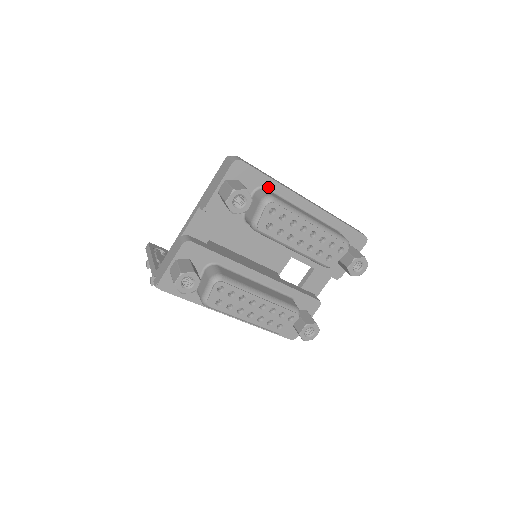
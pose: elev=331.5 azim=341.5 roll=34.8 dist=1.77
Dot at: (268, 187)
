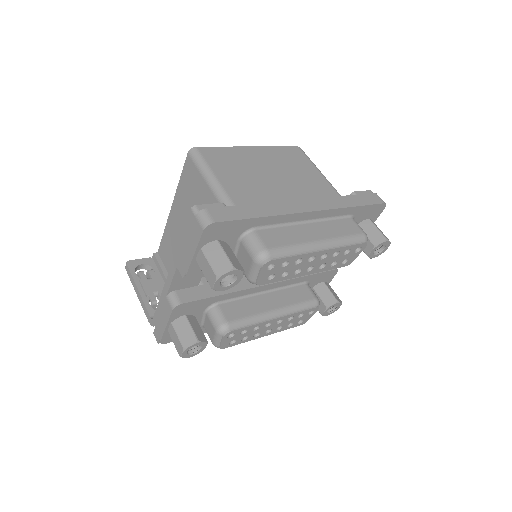
Dot at: (256, 226)
